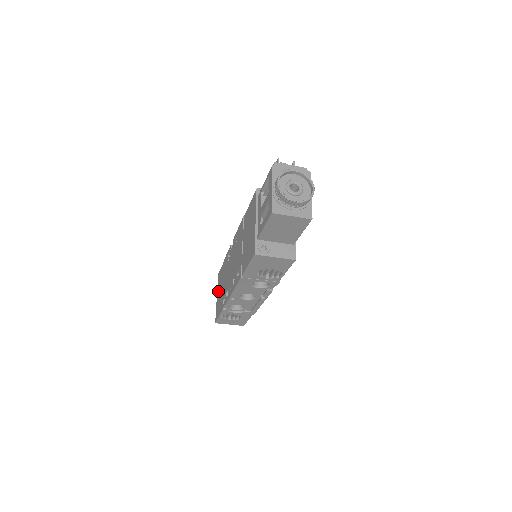
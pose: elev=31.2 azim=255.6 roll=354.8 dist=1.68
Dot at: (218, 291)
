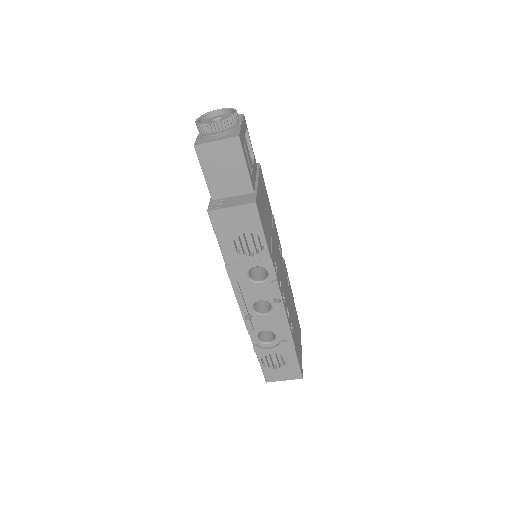
Dot at: occluded
